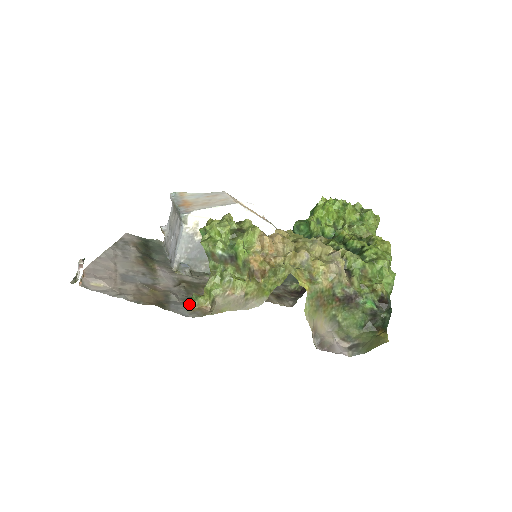
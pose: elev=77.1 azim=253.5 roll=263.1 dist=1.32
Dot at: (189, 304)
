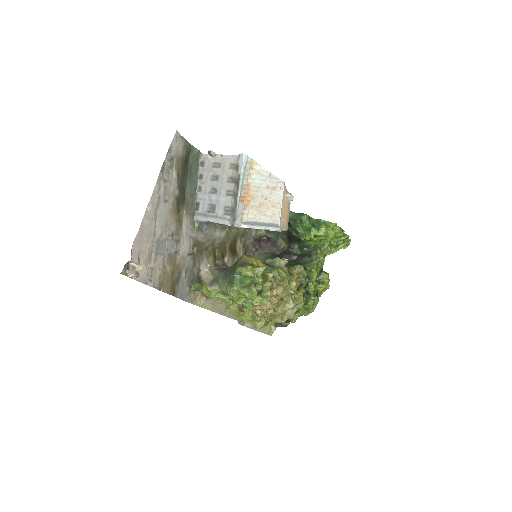
Dot at: (191, 290)
